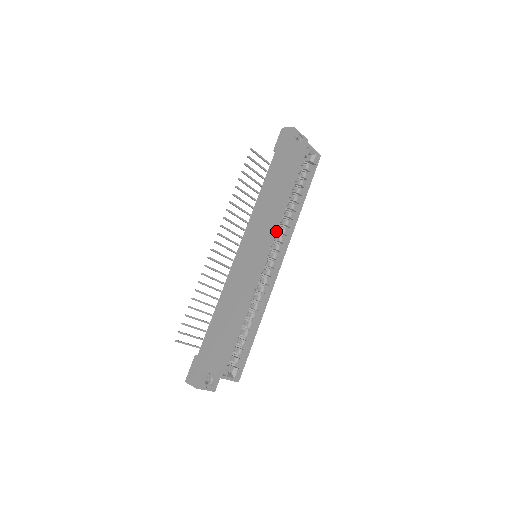
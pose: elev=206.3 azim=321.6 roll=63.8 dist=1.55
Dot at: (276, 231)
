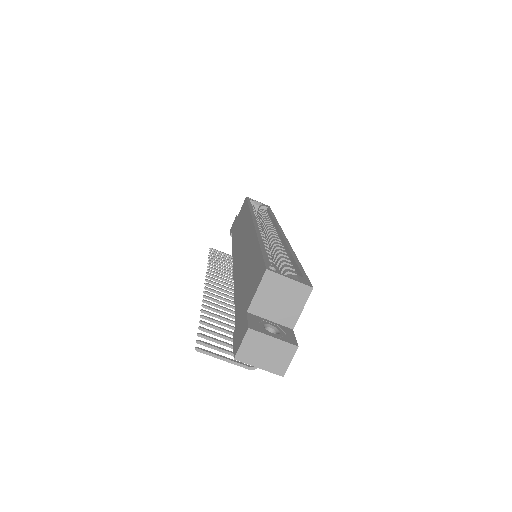
Dot at: (254, 215)
